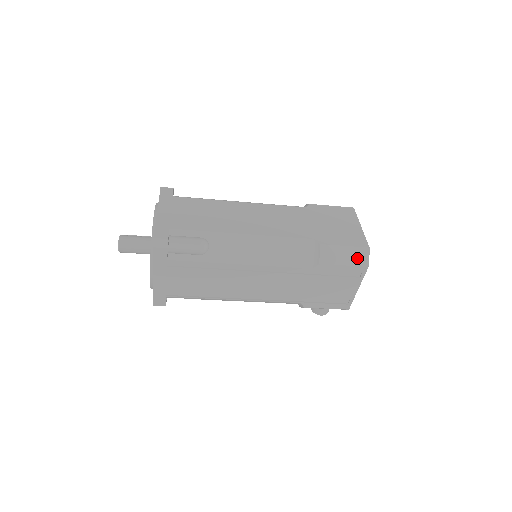
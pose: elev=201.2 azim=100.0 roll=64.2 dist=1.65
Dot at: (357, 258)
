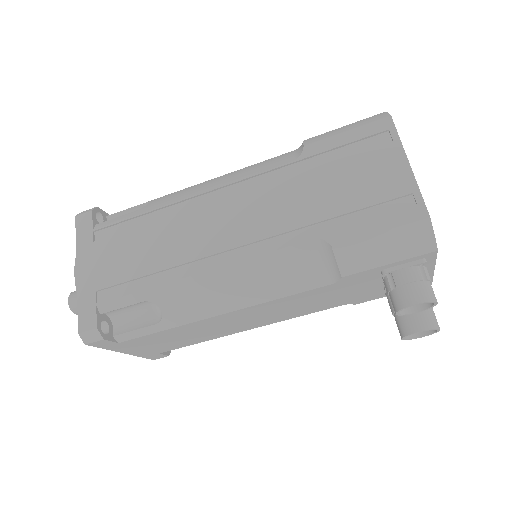
Dot at: (366, 120)
